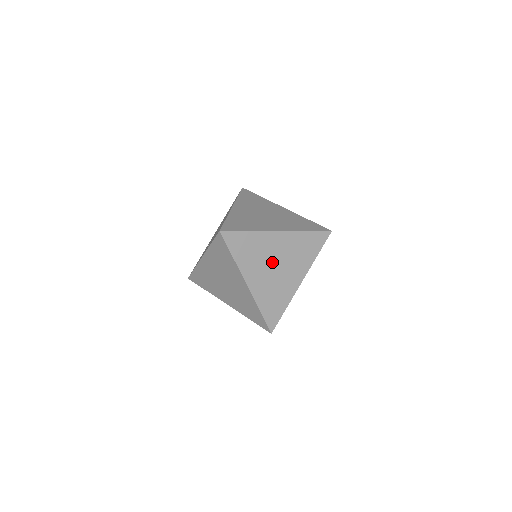
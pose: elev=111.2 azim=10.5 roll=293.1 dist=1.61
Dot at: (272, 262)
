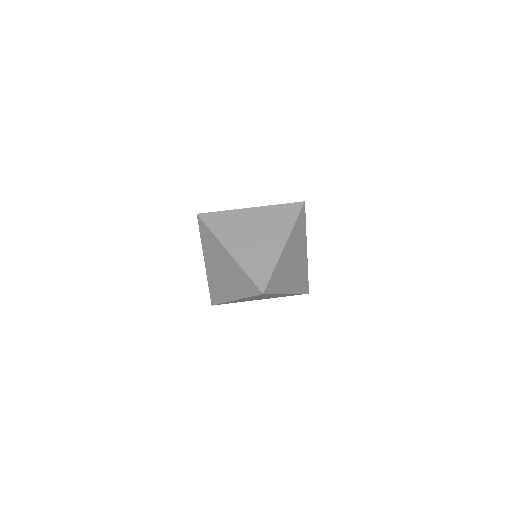
Dot at: (262, 297)
